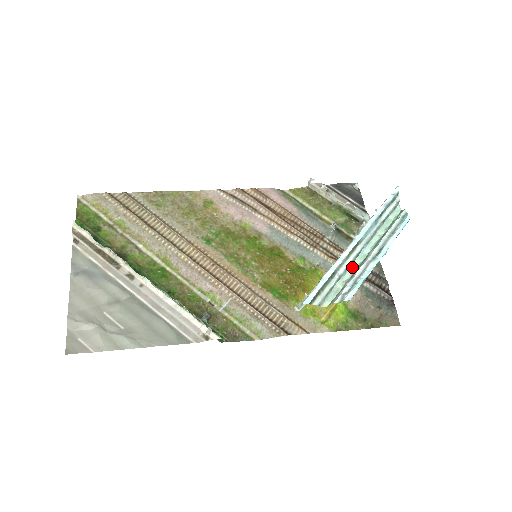
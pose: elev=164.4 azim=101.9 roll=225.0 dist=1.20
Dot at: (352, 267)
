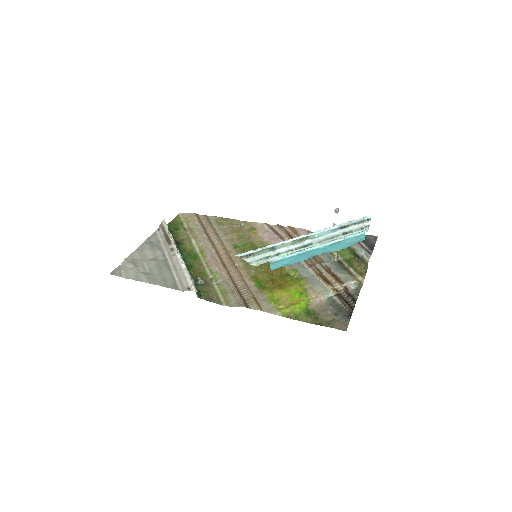
Dot at: occluded
